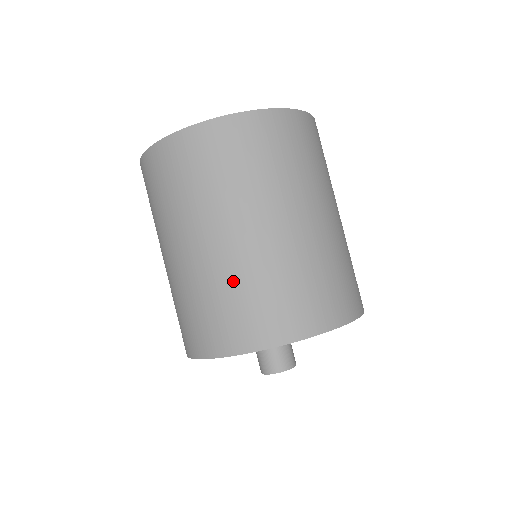
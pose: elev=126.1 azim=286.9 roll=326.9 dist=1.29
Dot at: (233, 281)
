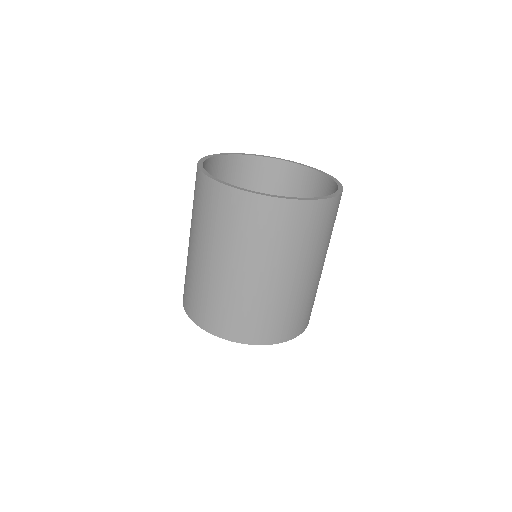
Dot at: (208, 289)
